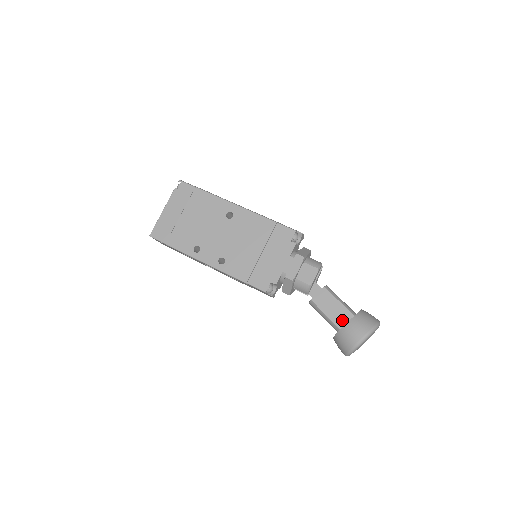
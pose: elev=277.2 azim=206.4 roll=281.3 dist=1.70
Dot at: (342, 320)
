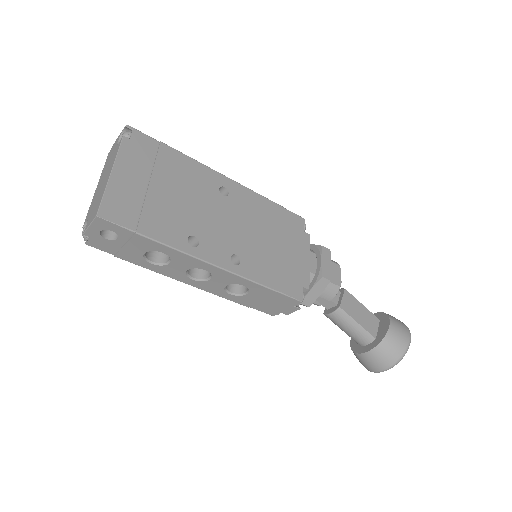
Dot at: (373, 327)
